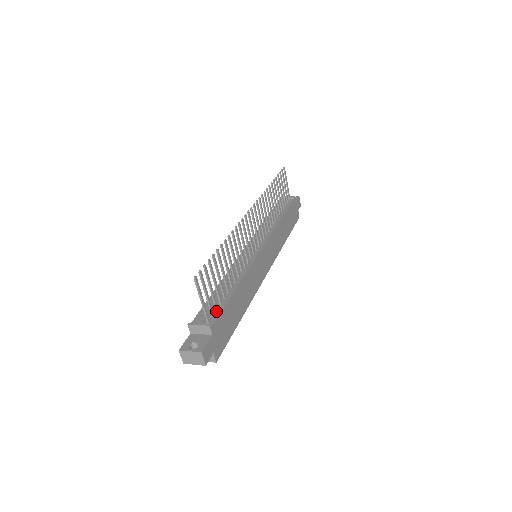
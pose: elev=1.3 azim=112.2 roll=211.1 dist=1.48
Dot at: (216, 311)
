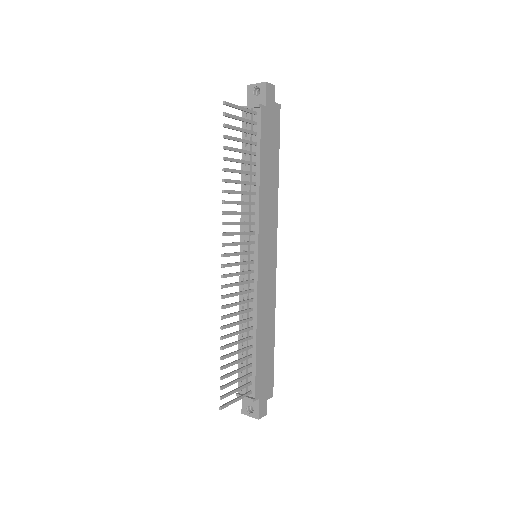
Dot at: (251, 376)
